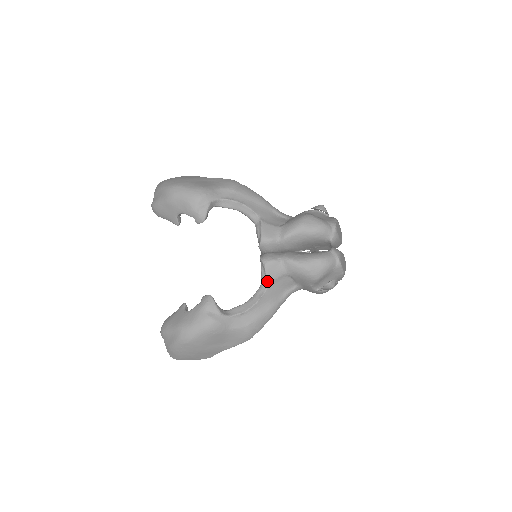
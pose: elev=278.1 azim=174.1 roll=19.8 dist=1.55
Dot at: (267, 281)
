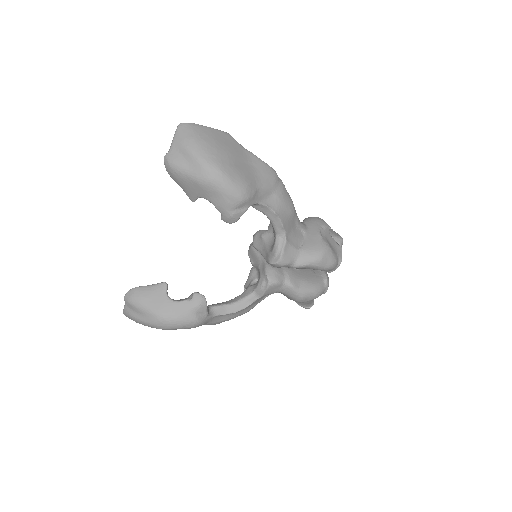
Dot at: (262, 295)
